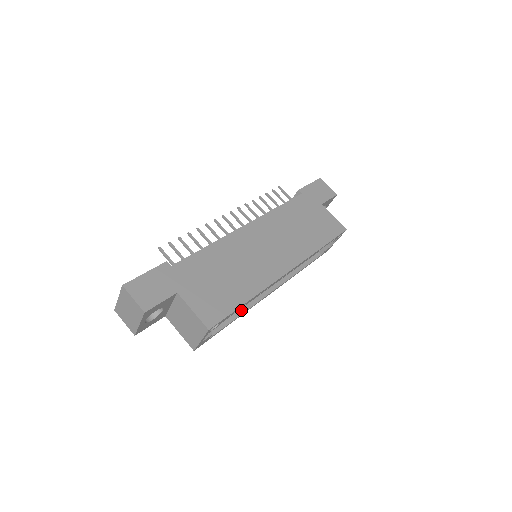
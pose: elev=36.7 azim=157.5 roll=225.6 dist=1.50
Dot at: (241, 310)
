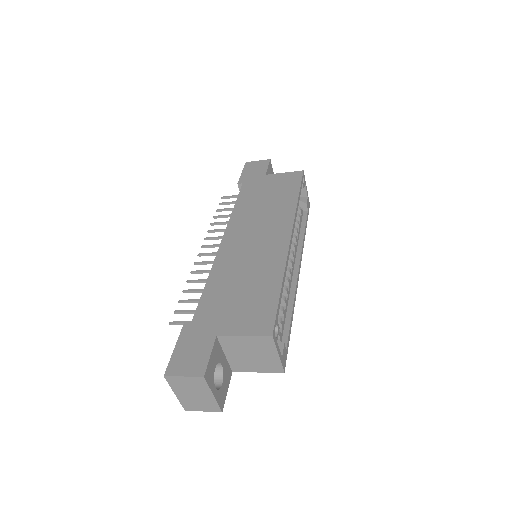
Dot at: (289, 305)
